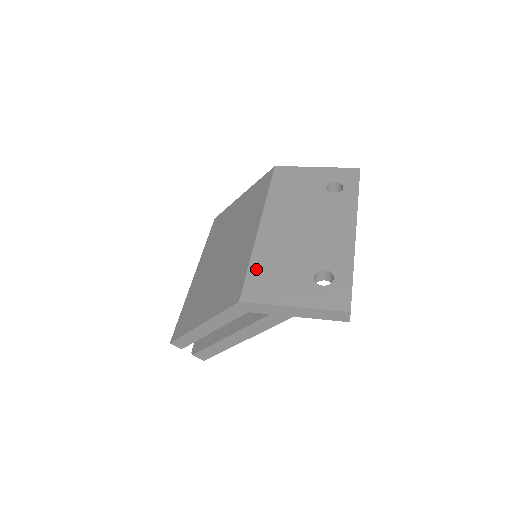
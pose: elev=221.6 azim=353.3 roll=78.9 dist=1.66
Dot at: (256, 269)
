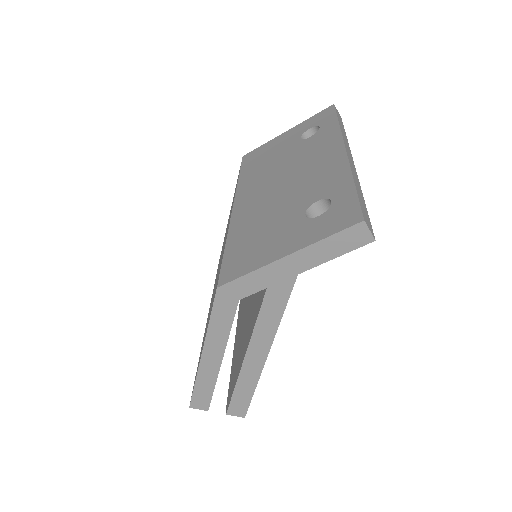
Dot at: (234, 246)
